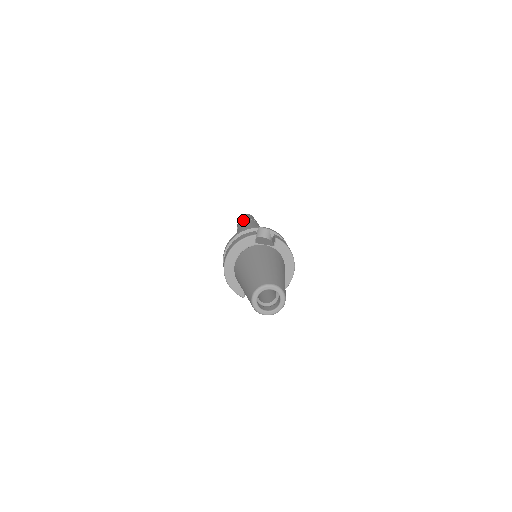
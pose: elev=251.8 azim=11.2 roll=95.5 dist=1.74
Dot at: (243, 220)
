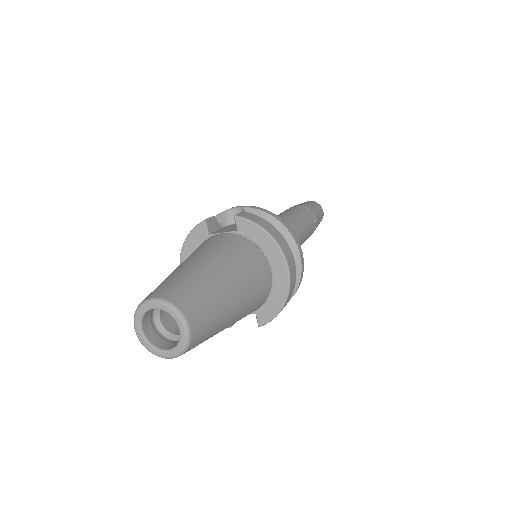
Dot at: occluded
